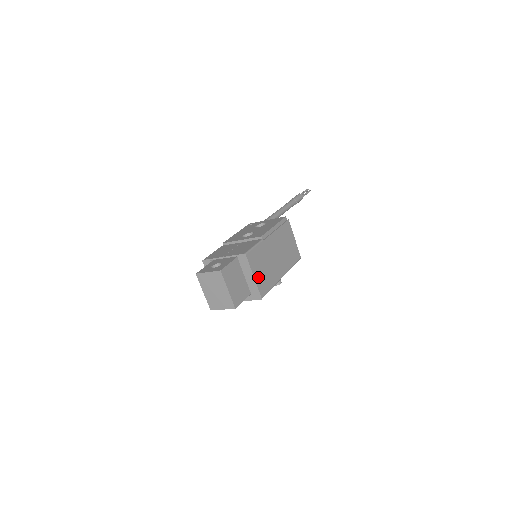
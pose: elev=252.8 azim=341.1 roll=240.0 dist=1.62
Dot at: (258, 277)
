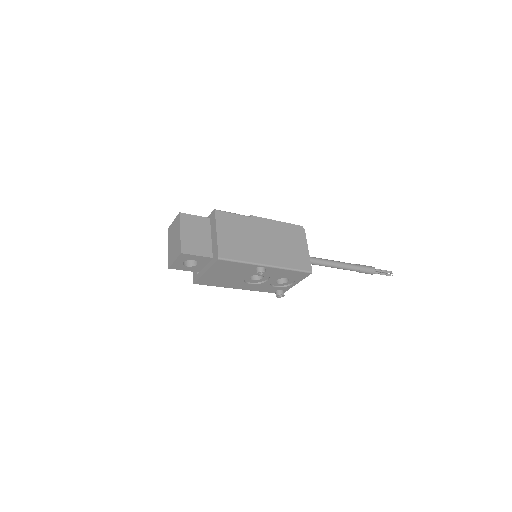
Dot at: (224, 238)
